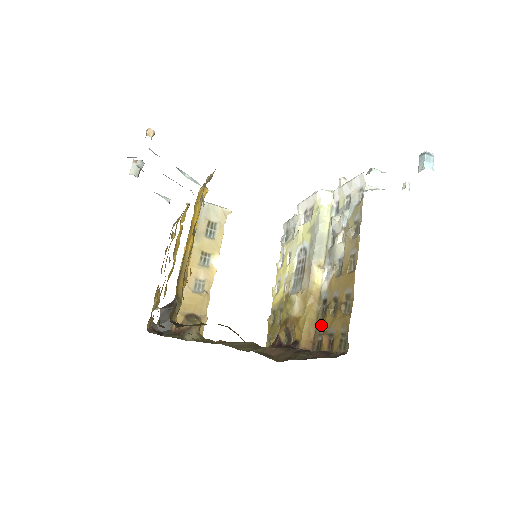
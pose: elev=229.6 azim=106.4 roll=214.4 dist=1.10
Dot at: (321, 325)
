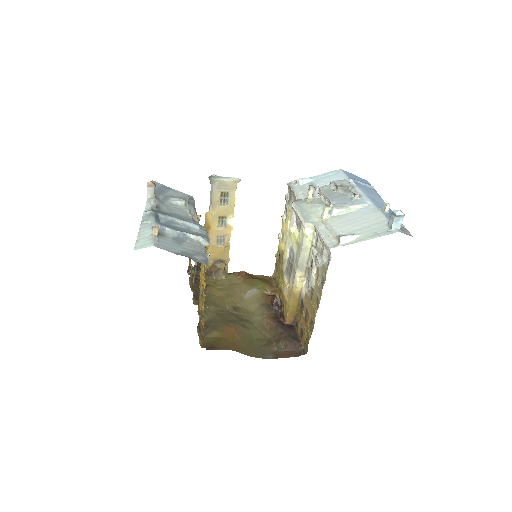
Dot at: (299, 315)
